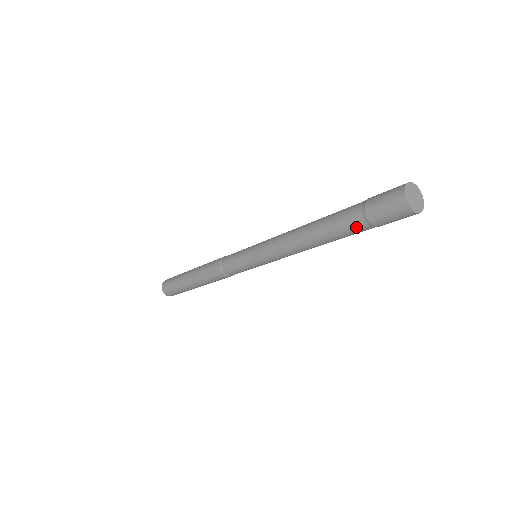
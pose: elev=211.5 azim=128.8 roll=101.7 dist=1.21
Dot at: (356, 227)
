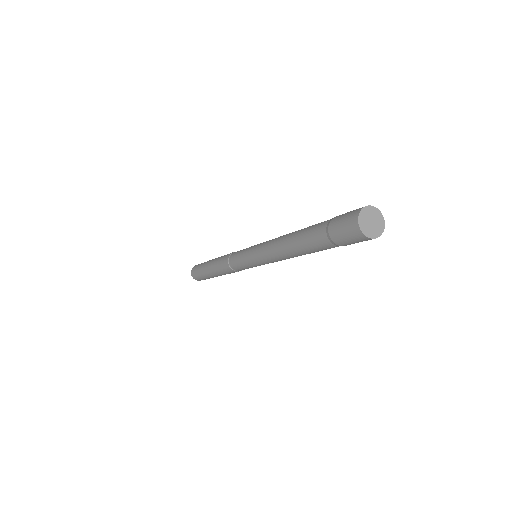
Dot at: (320, 239)
